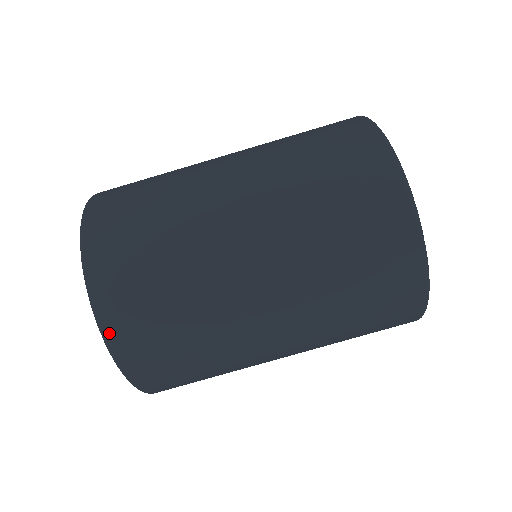
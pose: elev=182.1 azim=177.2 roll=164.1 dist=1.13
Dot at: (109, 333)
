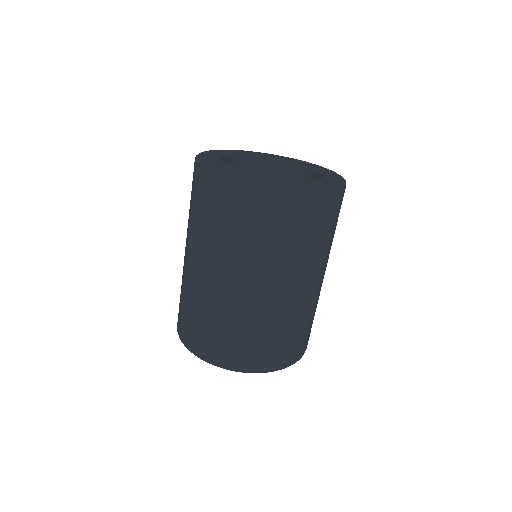
Dot at: (306, 348)
